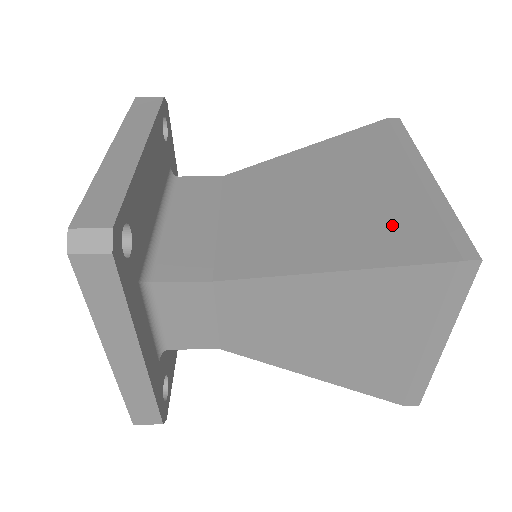
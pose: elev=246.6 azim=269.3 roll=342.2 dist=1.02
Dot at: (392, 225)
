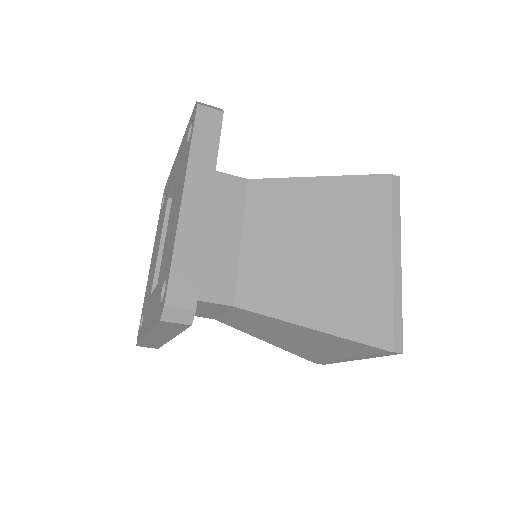
Dot at: (363, 303)
